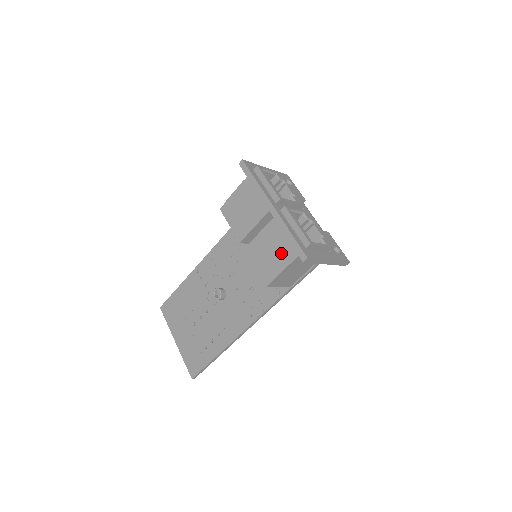
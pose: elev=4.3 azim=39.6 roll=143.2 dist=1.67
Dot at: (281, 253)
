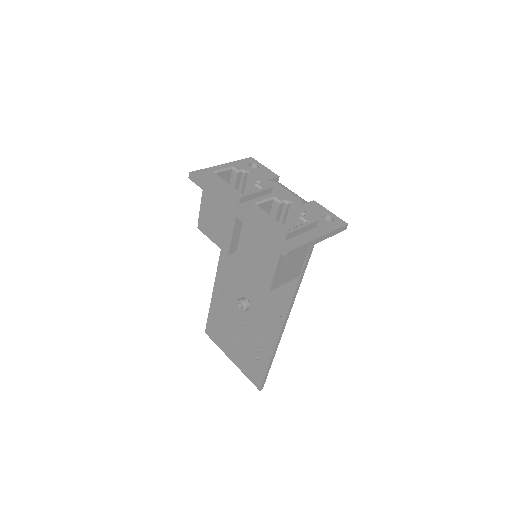
Dot at: (266, 253)
